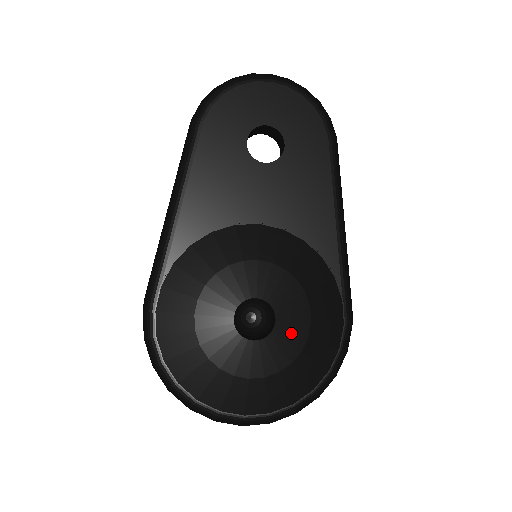
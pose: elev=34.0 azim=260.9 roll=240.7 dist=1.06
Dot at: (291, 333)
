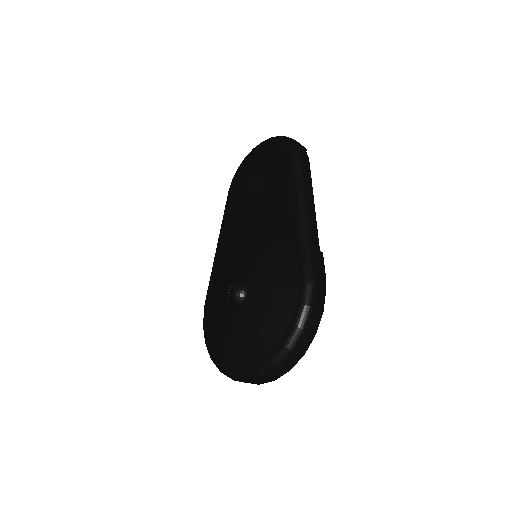
Dot at: (258, 298)
